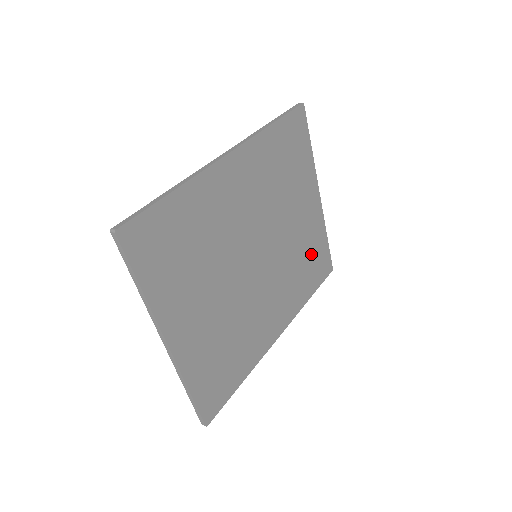
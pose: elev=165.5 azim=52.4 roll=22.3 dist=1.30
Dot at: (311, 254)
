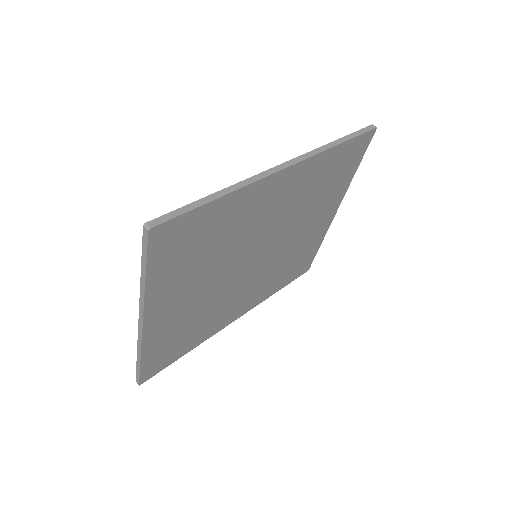
Dot at: (300, 257)
